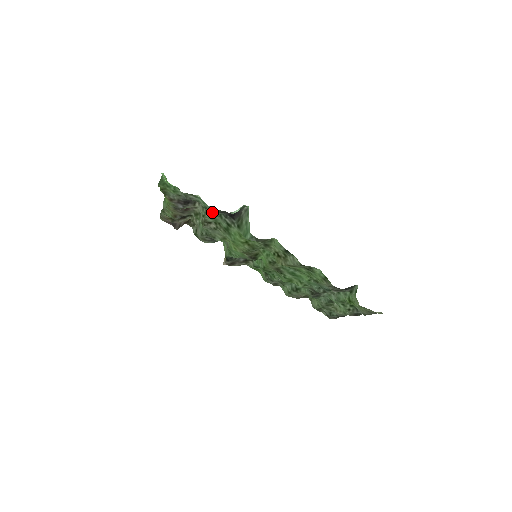
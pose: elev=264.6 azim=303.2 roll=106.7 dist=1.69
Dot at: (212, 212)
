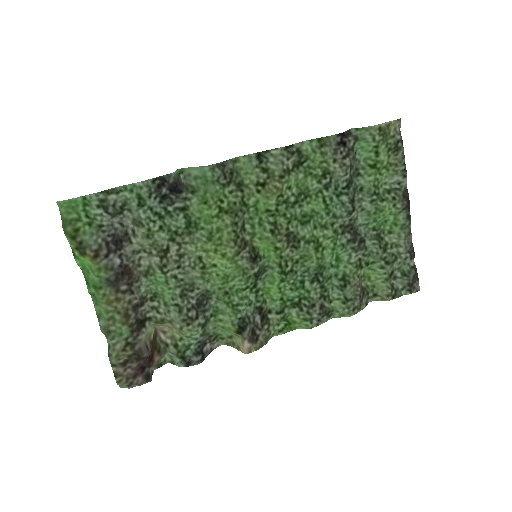
Dot at: (153, 210)
